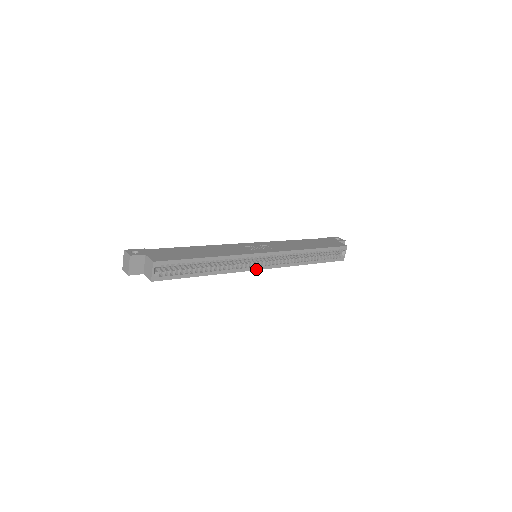
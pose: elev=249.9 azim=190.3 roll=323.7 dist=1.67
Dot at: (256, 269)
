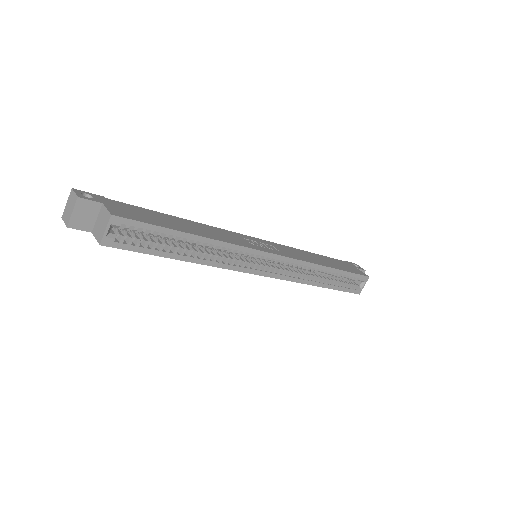
Dot at: (253, 273)
